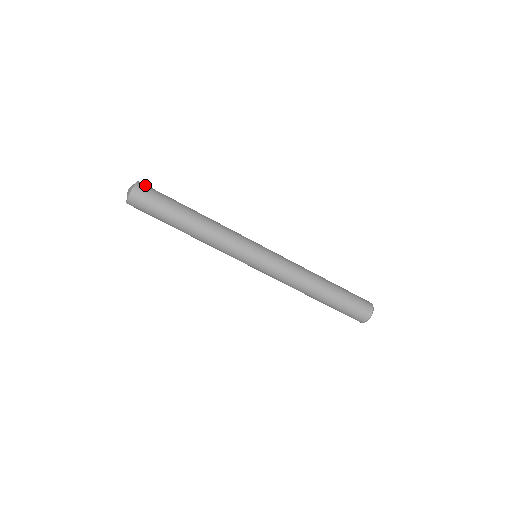
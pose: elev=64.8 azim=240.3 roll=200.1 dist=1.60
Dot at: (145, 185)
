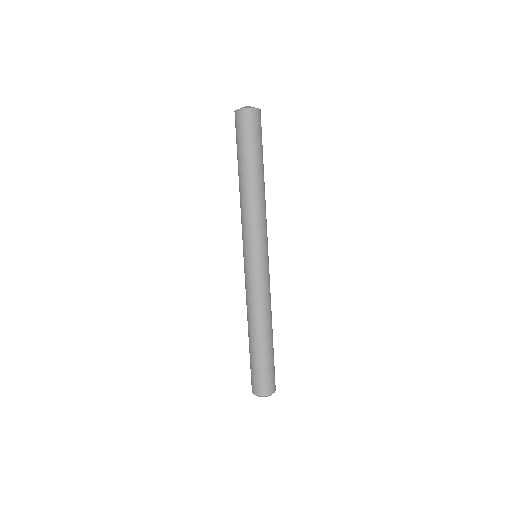
Dot at: occluded
